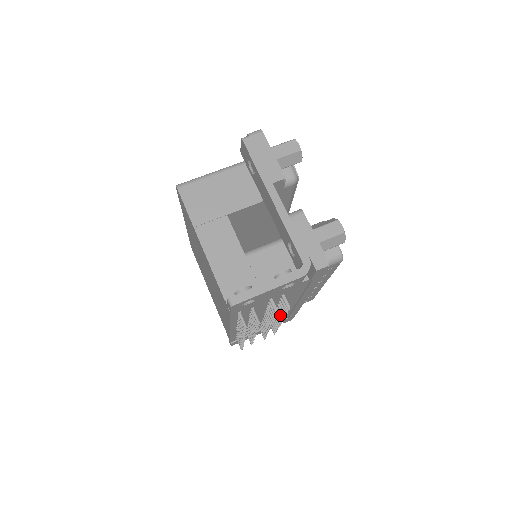
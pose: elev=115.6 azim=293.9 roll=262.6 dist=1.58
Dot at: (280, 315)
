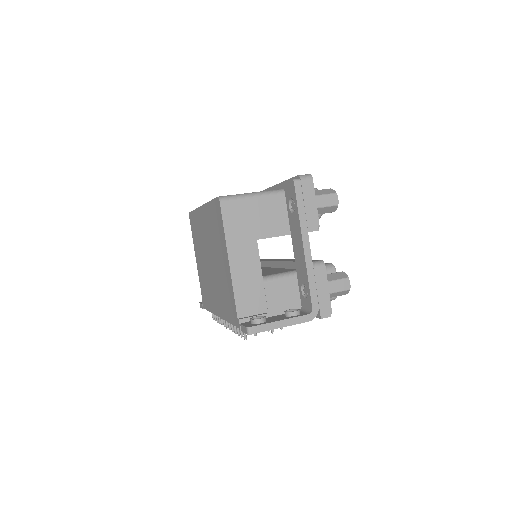
Dot at: occluded
